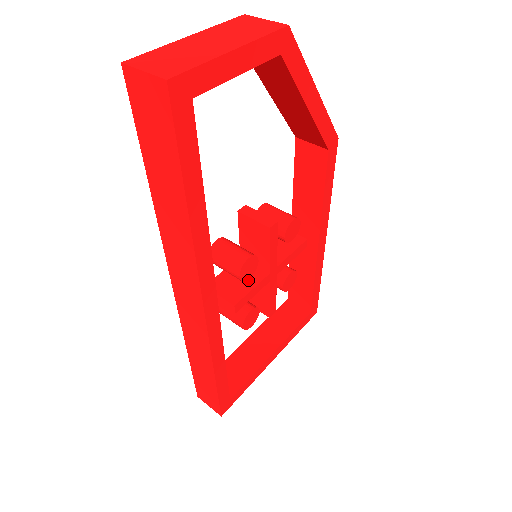
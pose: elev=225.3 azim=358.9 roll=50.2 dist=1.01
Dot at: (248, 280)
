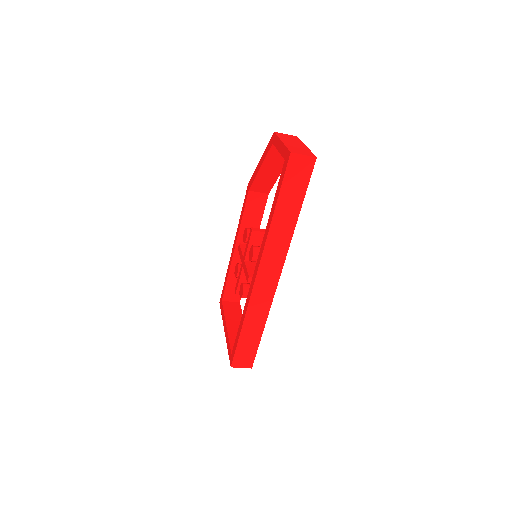
Dot at: occluded
